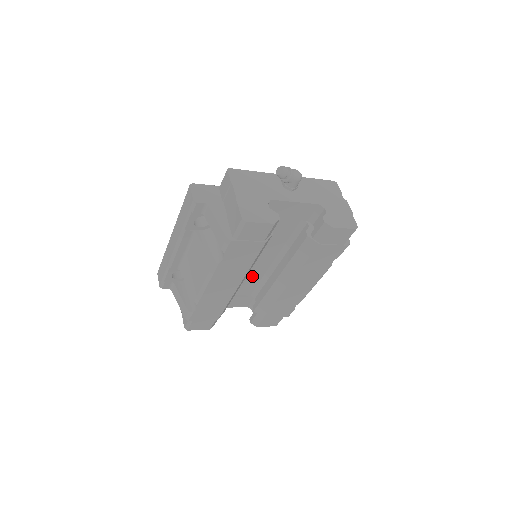
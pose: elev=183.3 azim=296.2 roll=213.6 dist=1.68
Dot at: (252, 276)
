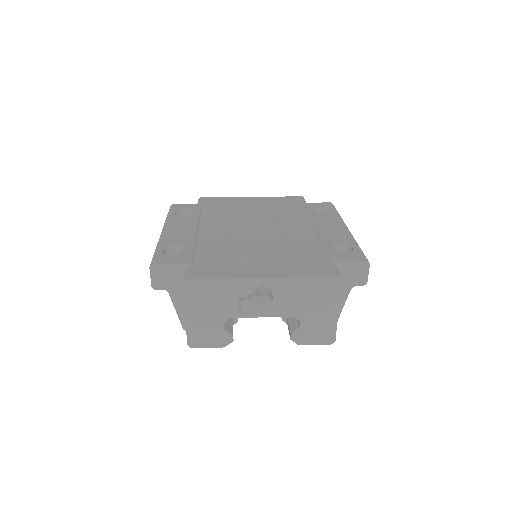
Dot at: occluded
